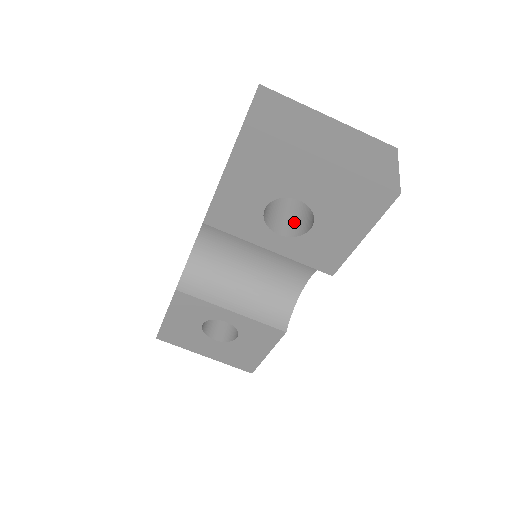
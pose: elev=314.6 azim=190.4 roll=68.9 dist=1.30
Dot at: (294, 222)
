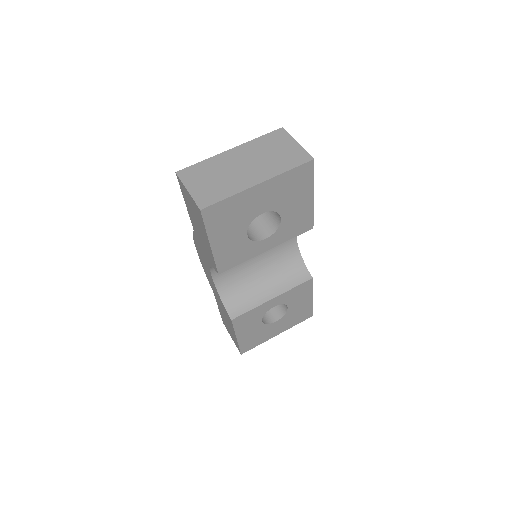
Dot at: (265, 222)
